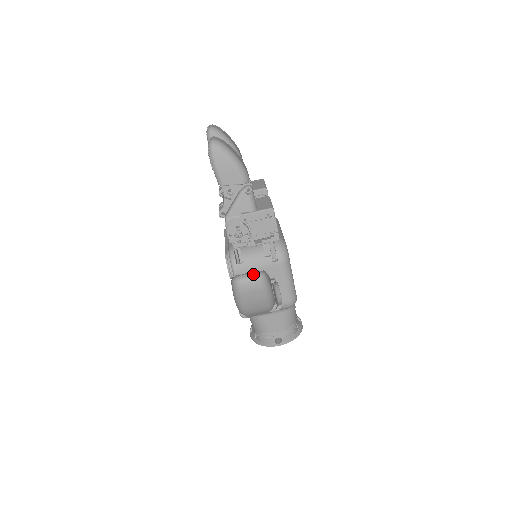
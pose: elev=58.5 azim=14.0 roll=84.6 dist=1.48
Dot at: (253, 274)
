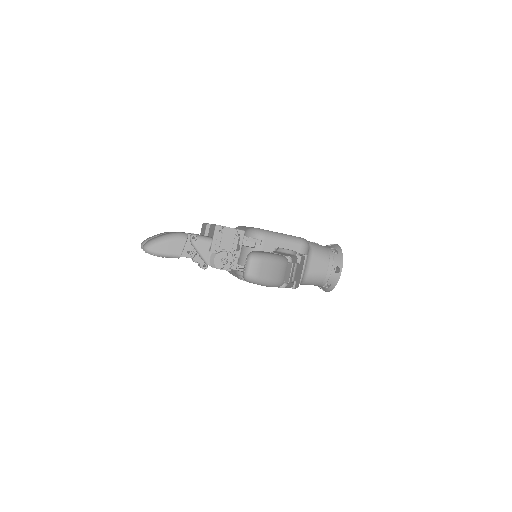
Dot at: (246, 262)
